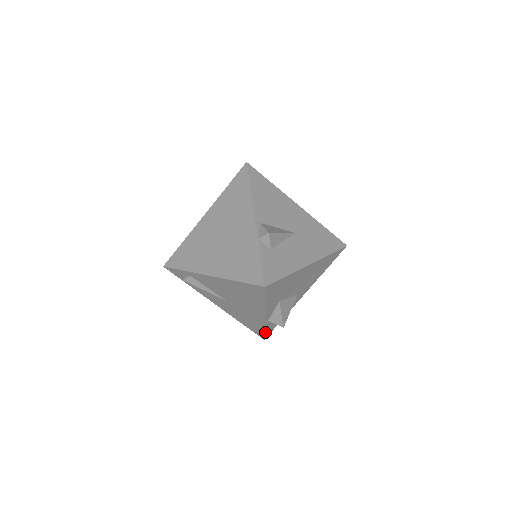
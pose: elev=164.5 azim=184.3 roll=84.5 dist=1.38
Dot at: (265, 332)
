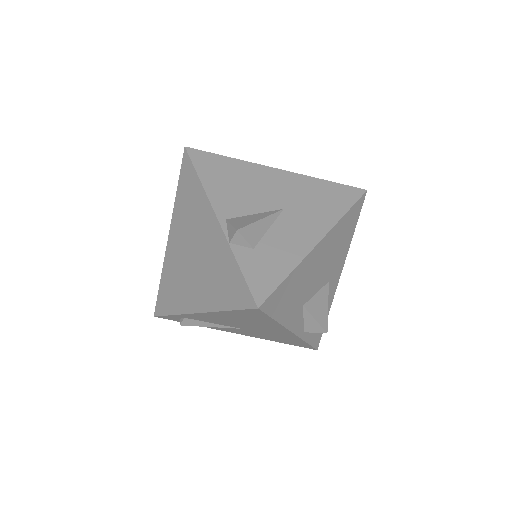
Dot at: (311, 343)
